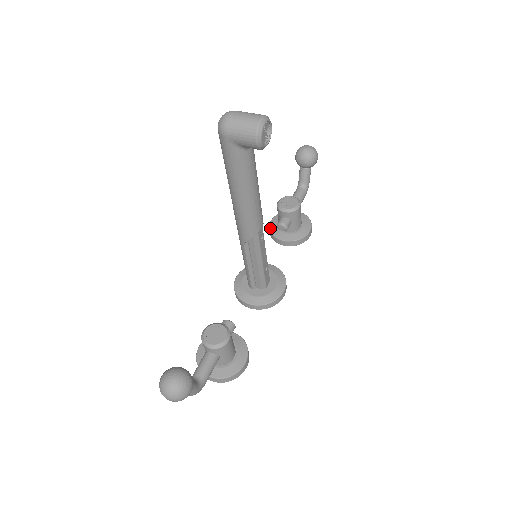
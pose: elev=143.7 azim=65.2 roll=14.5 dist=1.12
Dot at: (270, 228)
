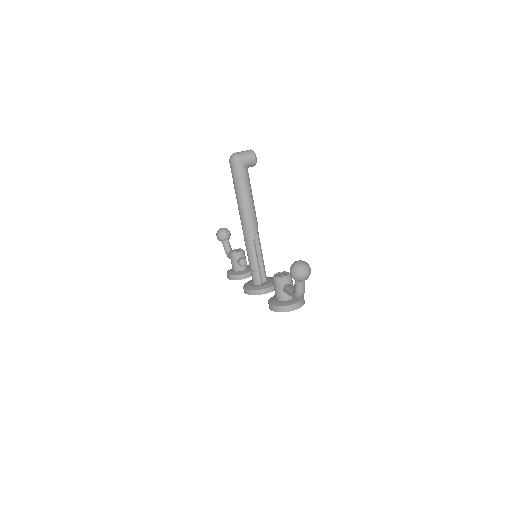
Dot at: (232, 275)
